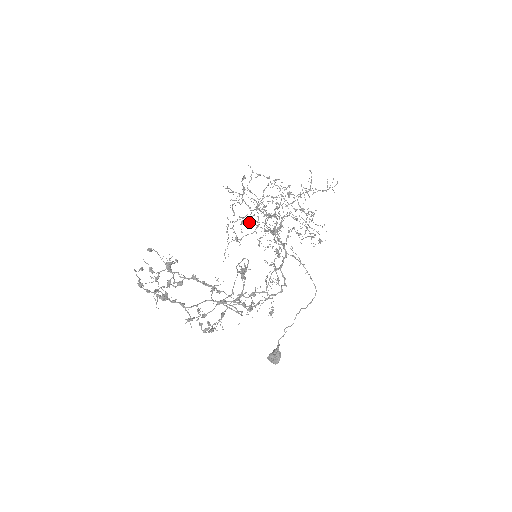
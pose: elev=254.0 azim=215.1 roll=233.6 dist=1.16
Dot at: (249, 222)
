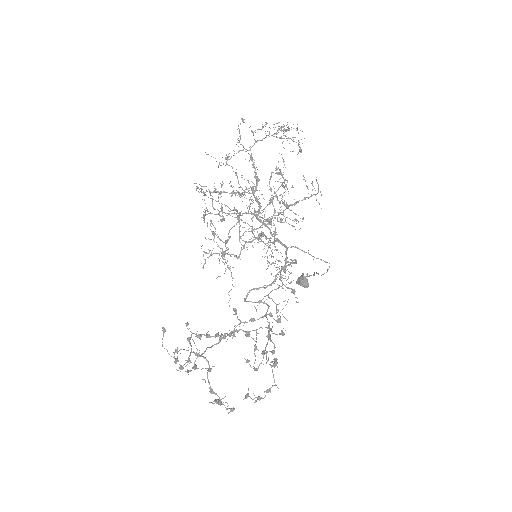
Dot at: occluded
